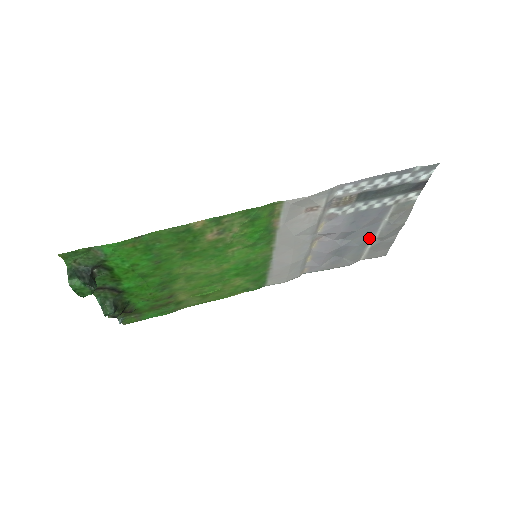
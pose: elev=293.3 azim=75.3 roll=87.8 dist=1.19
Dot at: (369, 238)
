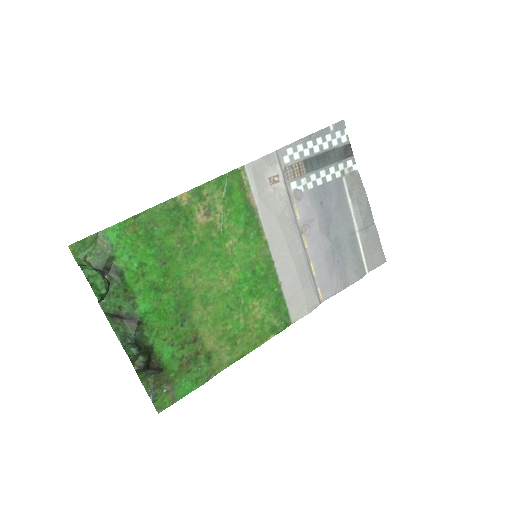
Dot at: (352, 231)
